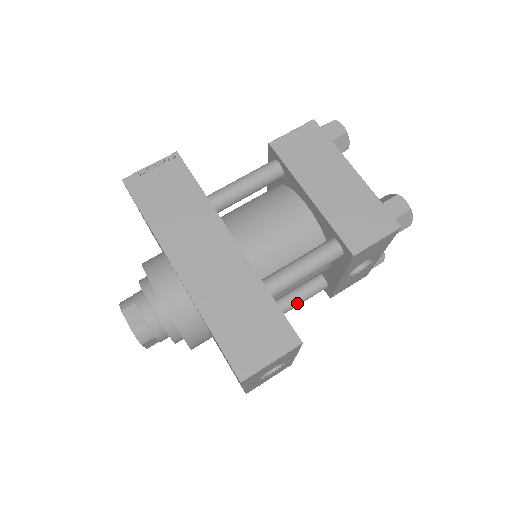
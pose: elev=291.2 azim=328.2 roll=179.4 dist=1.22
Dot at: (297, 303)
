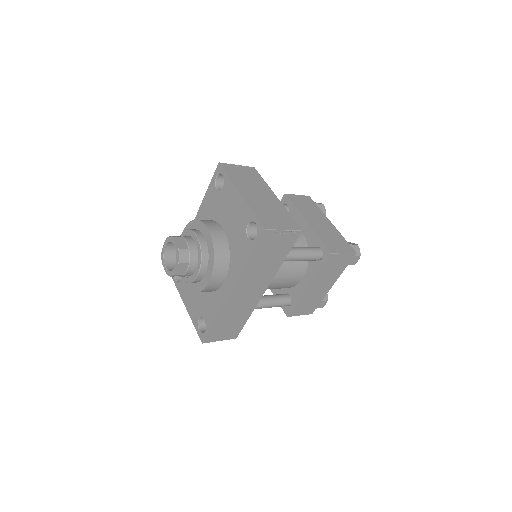
Dot at: occluded
